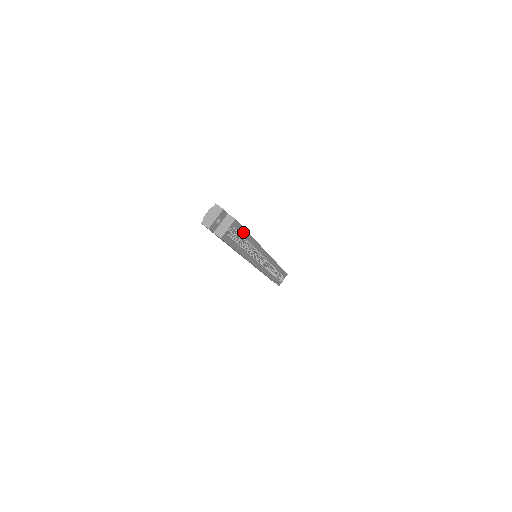
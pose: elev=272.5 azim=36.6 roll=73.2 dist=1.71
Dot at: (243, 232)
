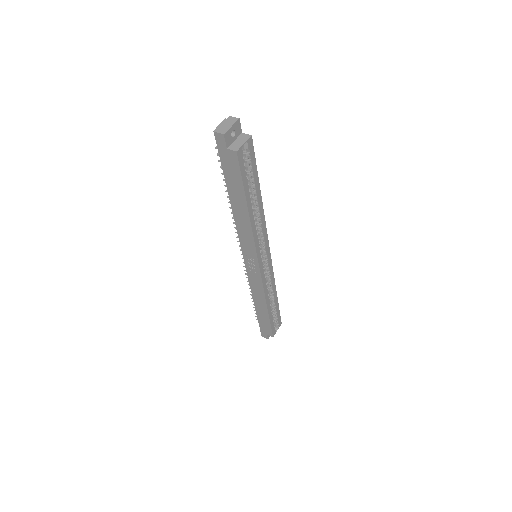
Dot at: (255, 173)
